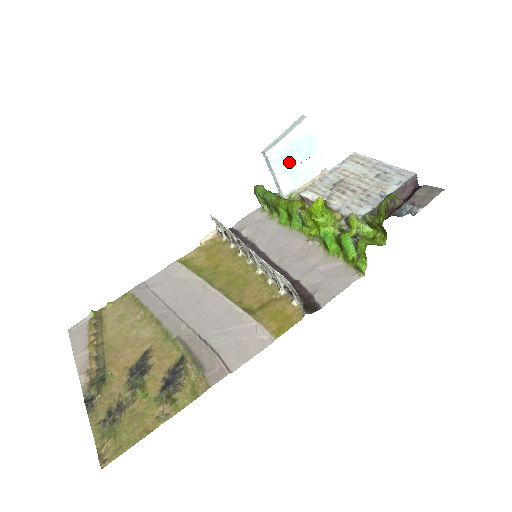
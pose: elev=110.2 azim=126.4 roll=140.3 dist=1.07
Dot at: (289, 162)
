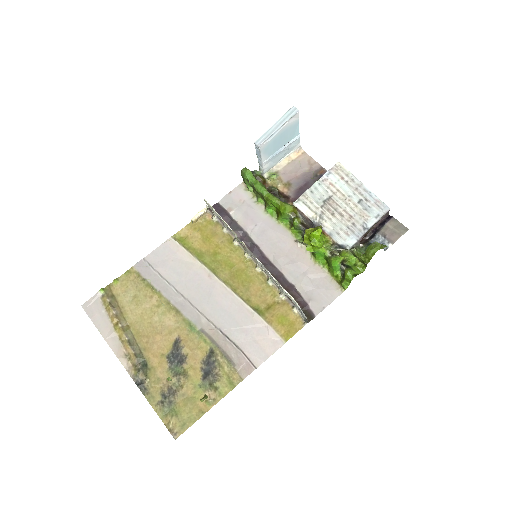
Dot at: (275, 148)
